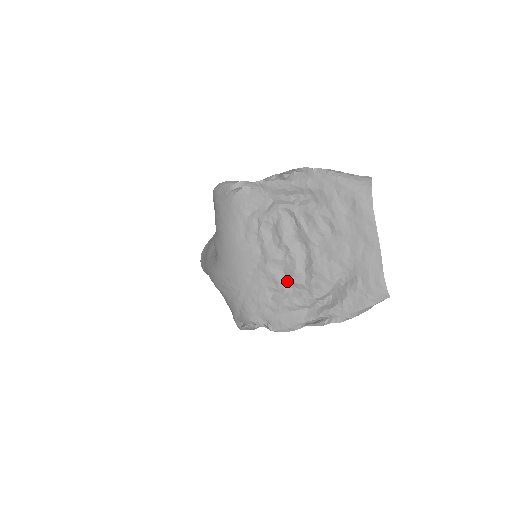
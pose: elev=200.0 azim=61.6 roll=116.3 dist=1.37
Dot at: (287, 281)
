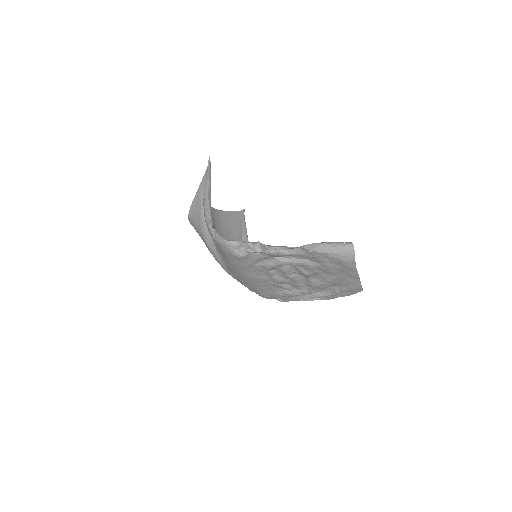
Dot at: (291, 286)
